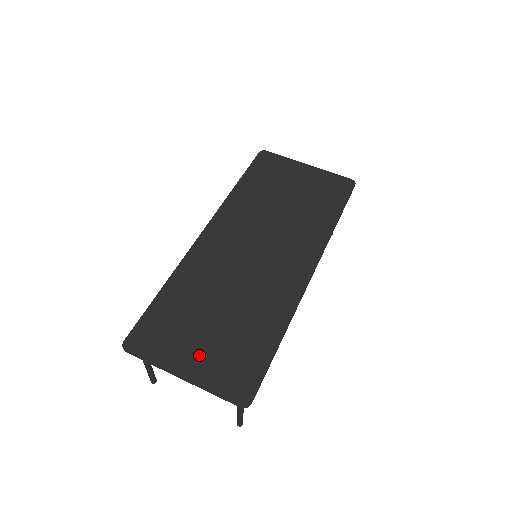
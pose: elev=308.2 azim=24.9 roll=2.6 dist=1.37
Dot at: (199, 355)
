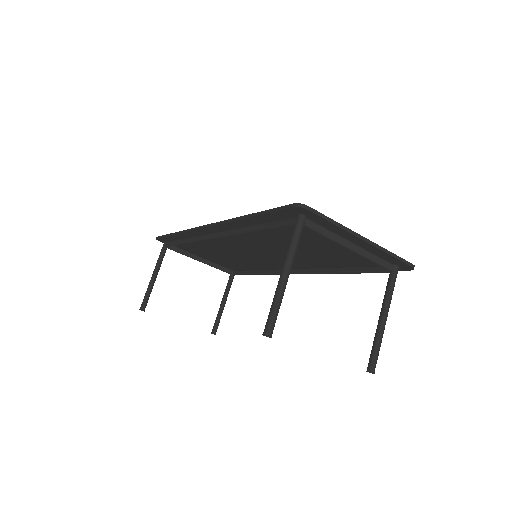
Dot at: occluded
